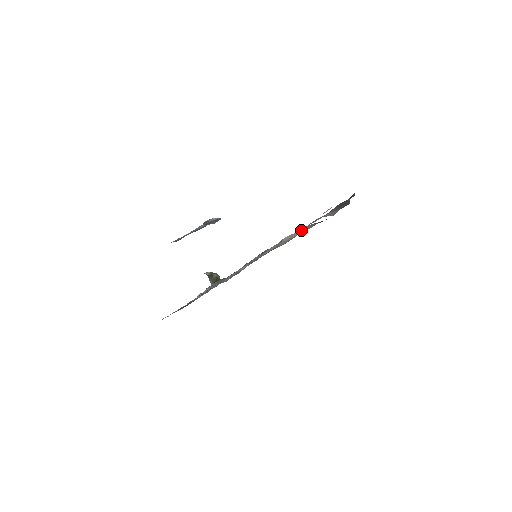
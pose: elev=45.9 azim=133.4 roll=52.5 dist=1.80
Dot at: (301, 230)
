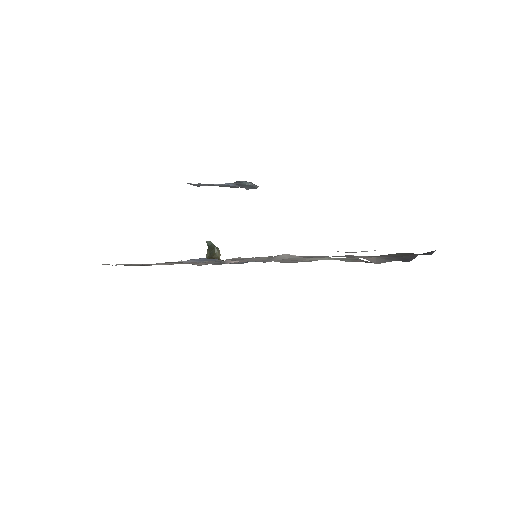
Dot at: occluded
